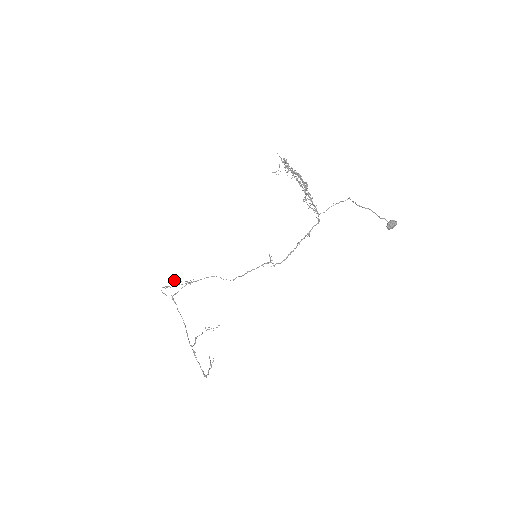
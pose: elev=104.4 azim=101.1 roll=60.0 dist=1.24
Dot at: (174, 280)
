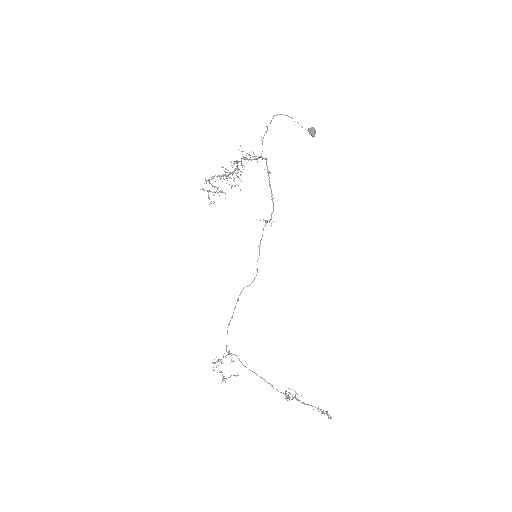
Dot at: occluded
